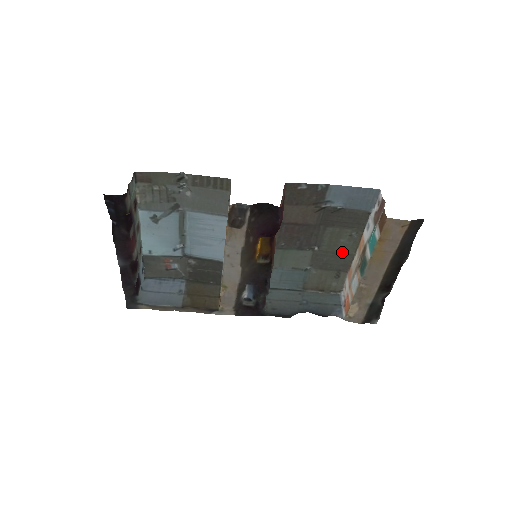
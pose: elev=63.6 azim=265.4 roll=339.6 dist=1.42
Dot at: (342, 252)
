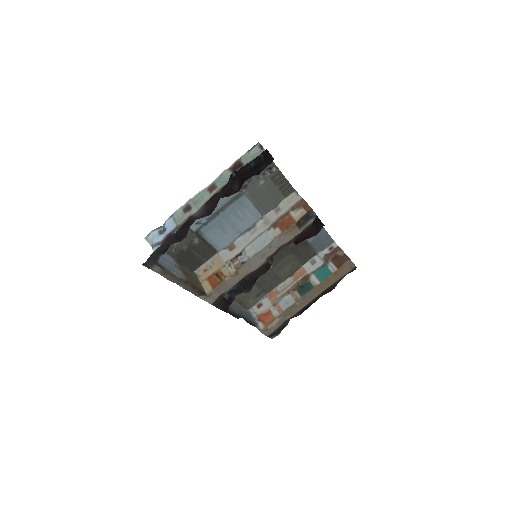
Dot at: (279, 276)
